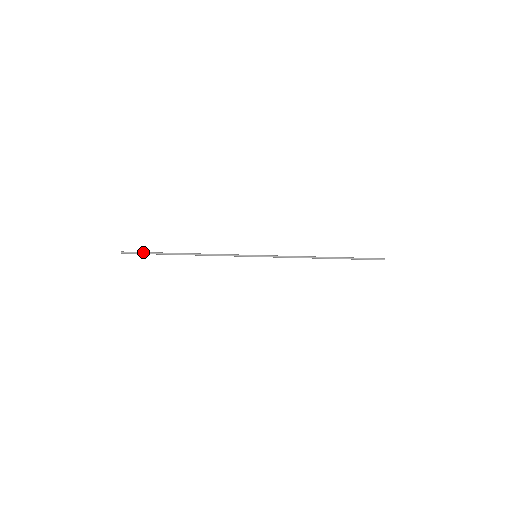
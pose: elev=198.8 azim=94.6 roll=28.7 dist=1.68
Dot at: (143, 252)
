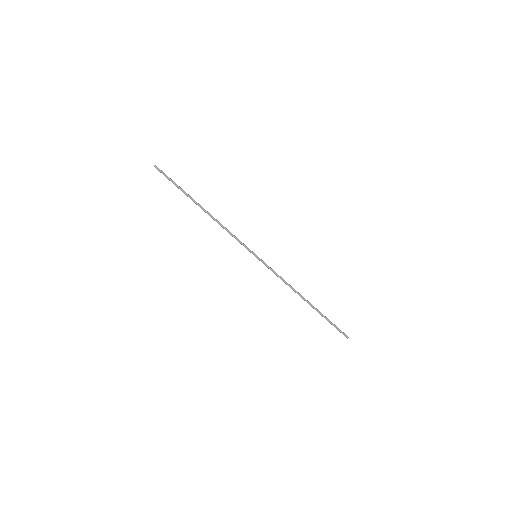
Dot at: (172, 180)
